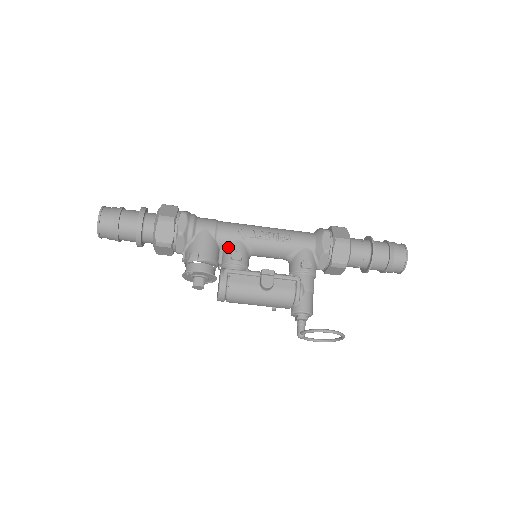
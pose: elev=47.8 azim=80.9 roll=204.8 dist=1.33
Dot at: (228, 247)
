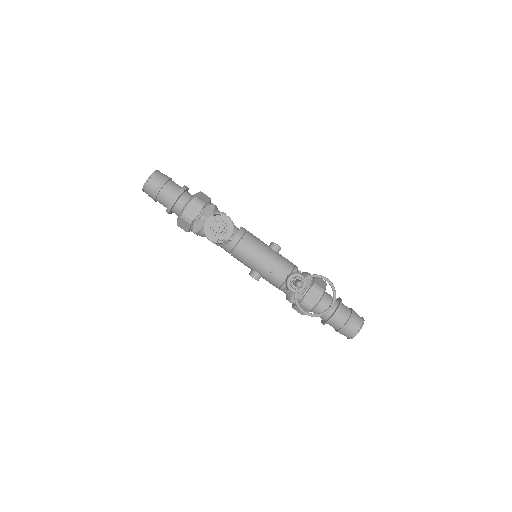
Dot at: occluded
